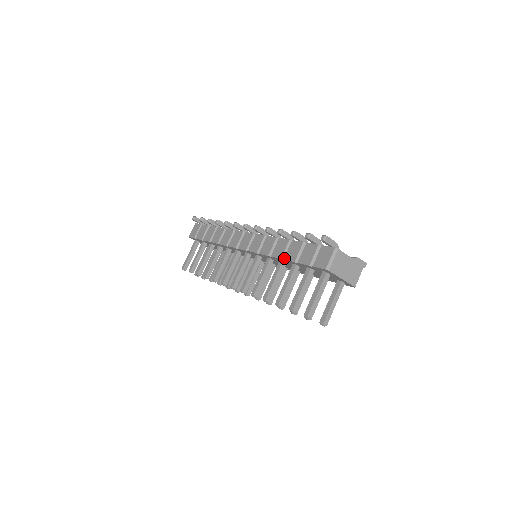
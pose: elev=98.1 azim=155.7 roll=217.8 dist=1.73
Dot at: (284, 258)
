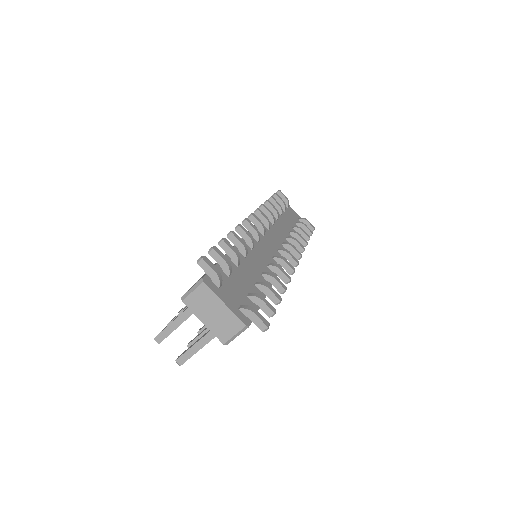
Dot at: occluded
